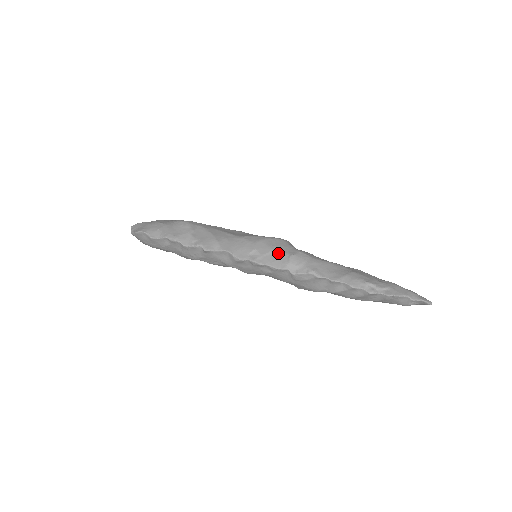
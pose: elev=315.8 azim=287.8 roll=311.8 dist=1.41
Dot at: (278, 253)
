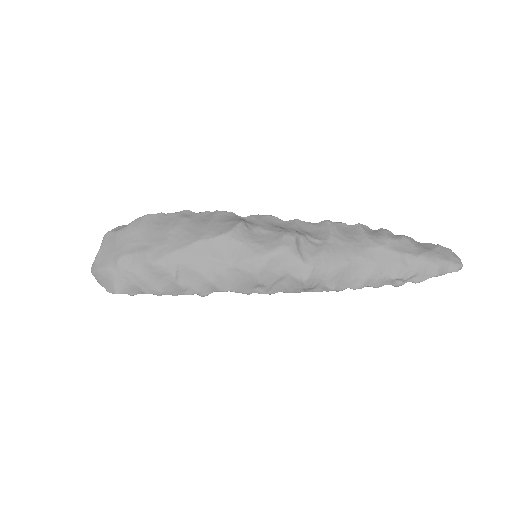
Dot at: (288, 278)
